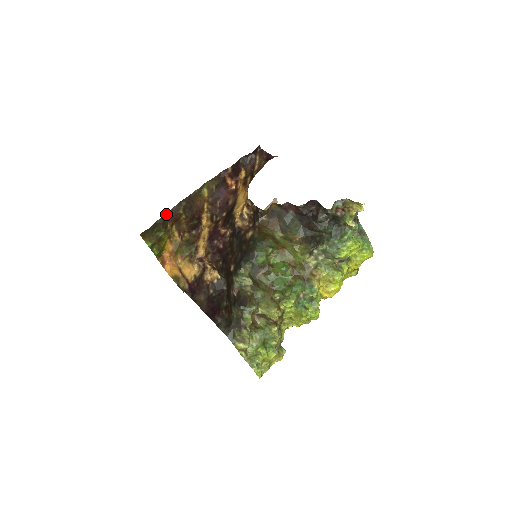
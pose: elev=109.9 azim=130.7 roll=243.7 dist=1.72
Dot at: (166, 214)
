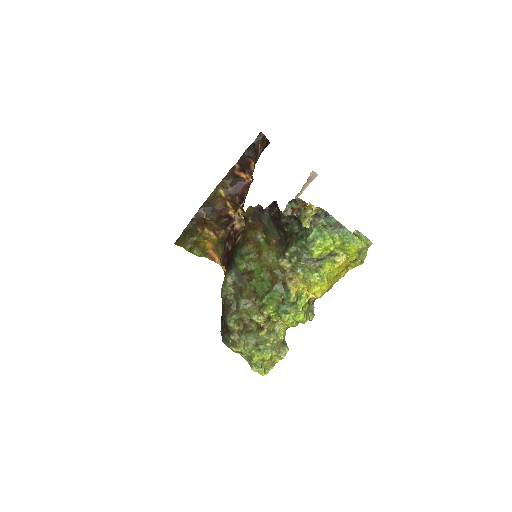
Dot at: (191, 221)
